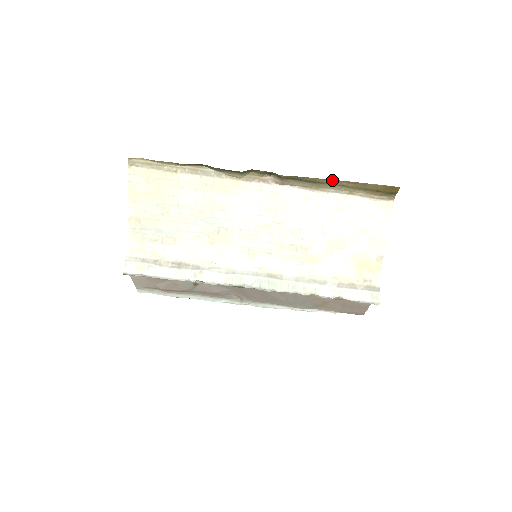
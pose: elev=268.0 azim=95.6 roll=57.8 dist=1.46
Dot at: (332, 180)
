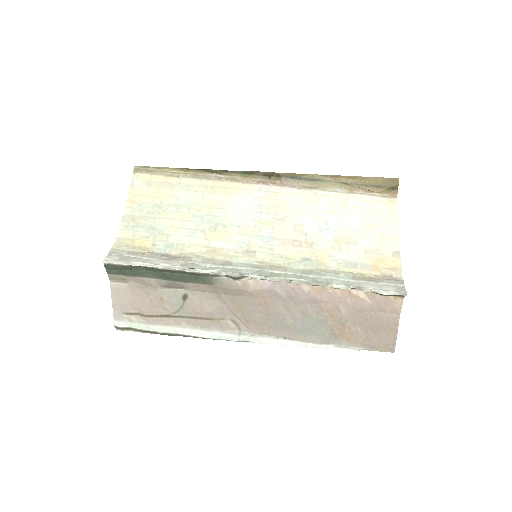
Dot at: (330, 176)
